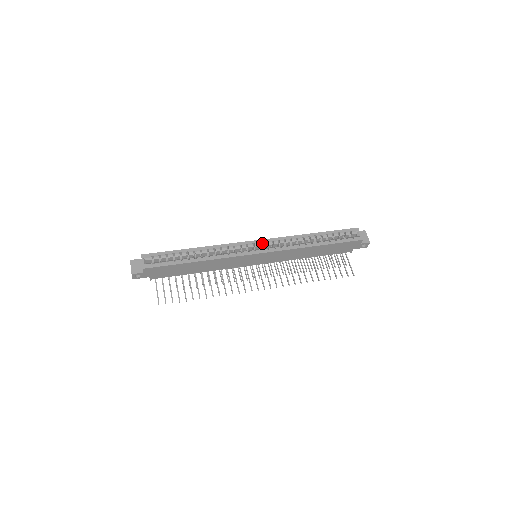
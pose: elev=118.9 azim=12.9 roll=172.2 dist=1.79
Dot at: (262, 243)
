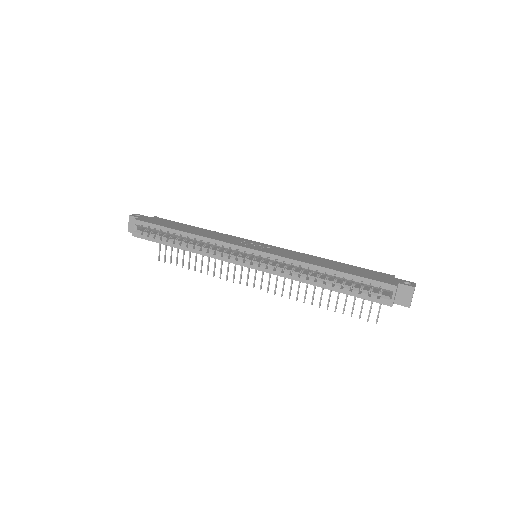
Dot at: (255, 255)
